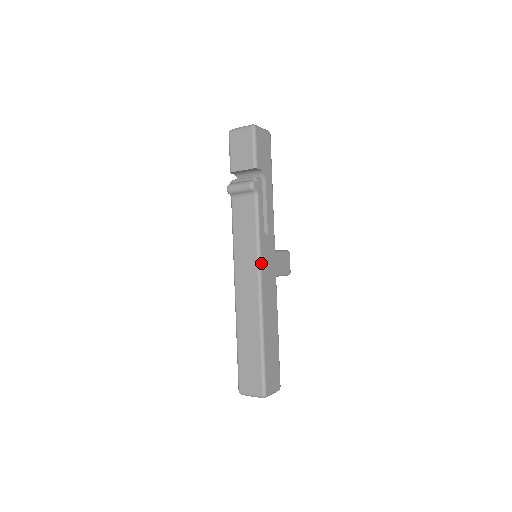
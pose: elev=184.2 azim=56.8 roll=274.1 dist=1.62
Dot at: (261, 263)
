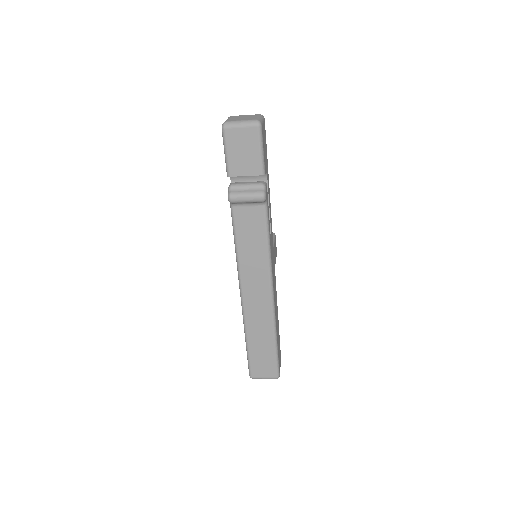
Dot at: (272, 270)
